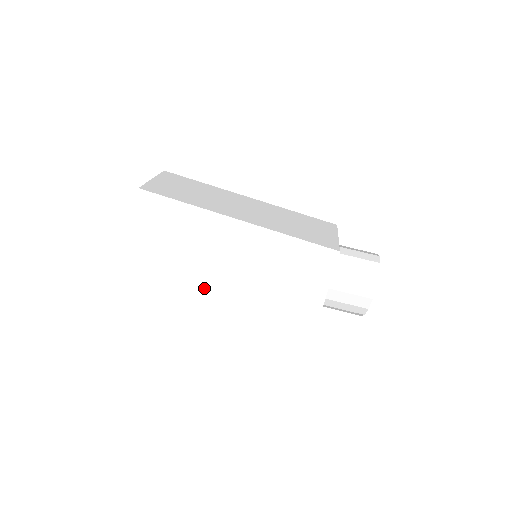
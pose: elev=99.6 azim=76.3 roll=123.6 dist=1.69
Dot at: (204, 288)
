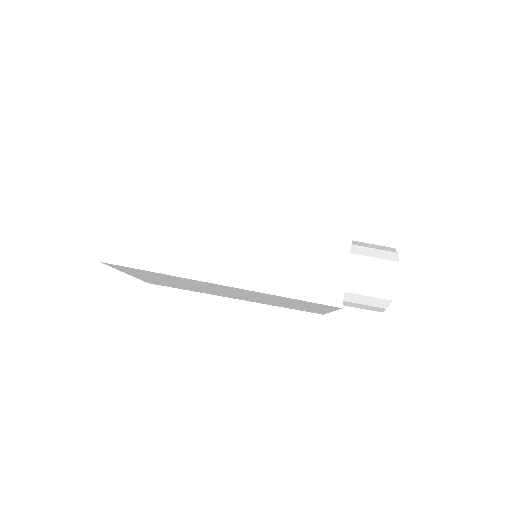
Dot at: (205, 291)
